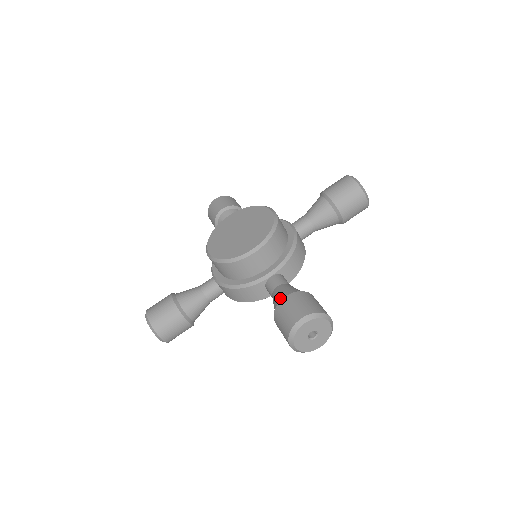
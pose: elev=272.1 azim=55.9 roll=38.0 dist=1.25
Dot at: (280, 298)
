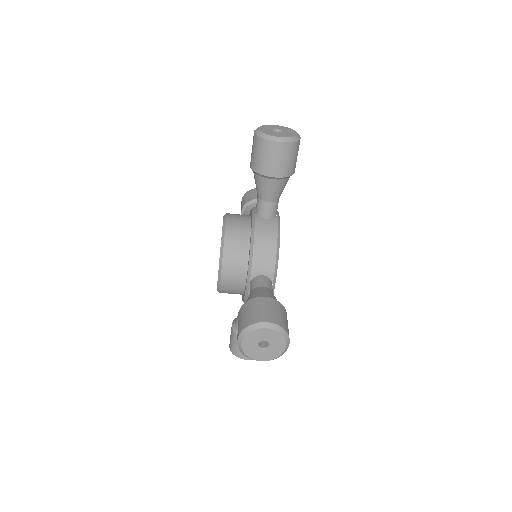
Dot at: (254, 176)
